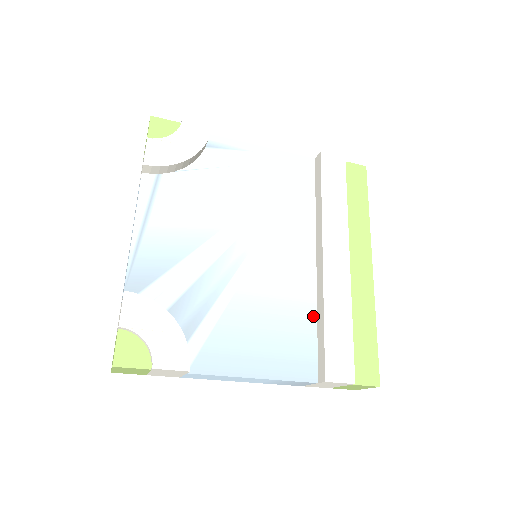
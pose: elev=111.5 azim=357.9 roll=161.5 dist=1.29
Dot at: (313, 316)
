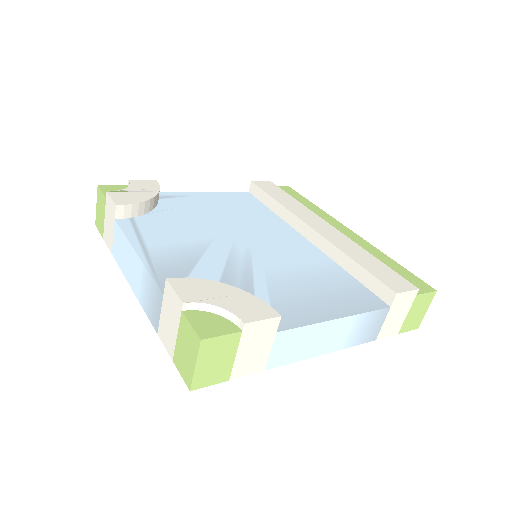
Dot at: (340, 269)
